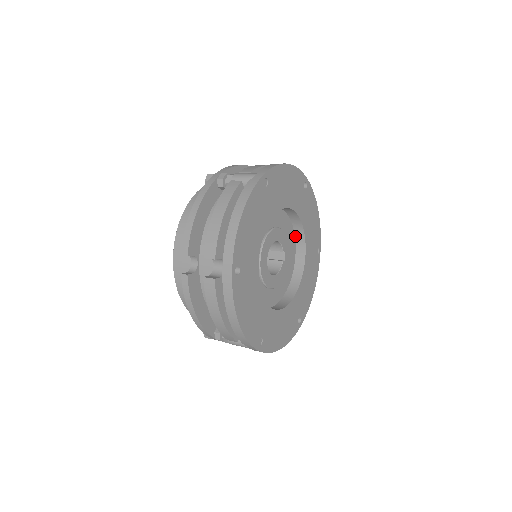
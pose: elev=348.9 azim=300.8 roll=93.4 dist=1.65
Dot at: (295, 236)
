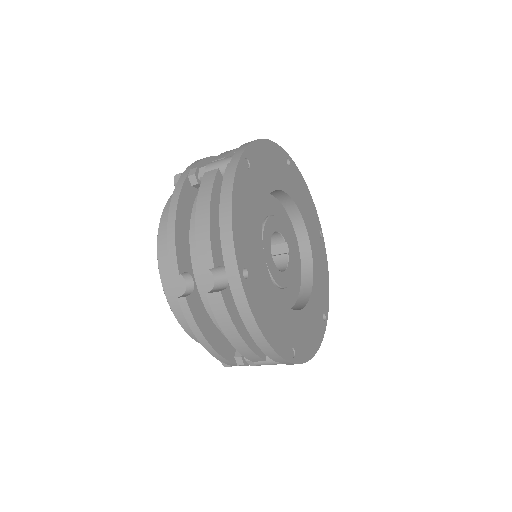
Dot at: (292, 223)
